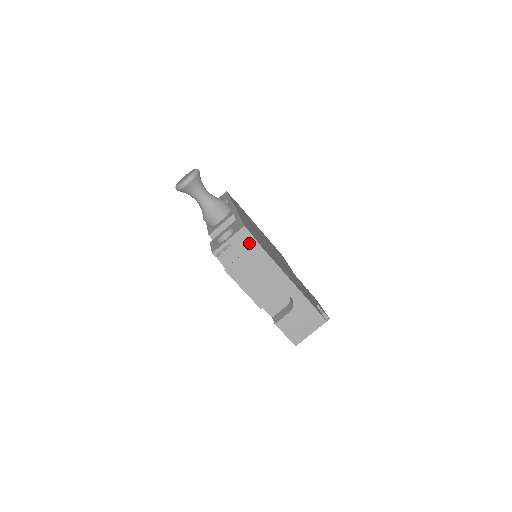
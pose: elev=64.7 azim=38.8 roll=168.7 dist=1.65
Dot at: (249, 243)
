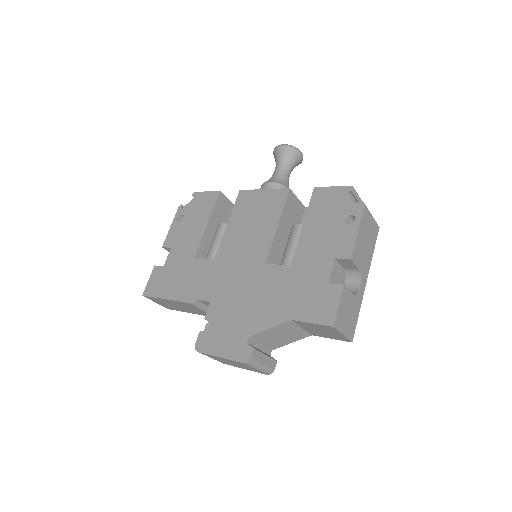
Dot at: occluded
